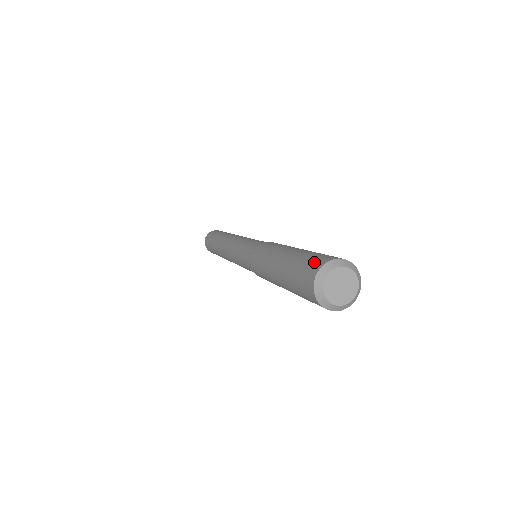
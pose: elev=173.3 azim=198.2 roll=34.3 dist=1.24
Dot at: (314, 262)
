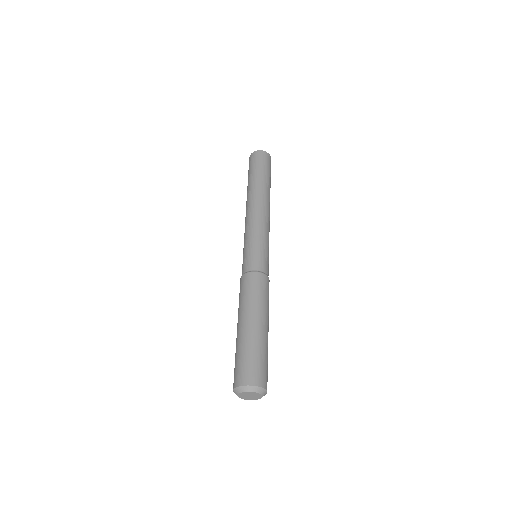
Dot at: (234, 377)
